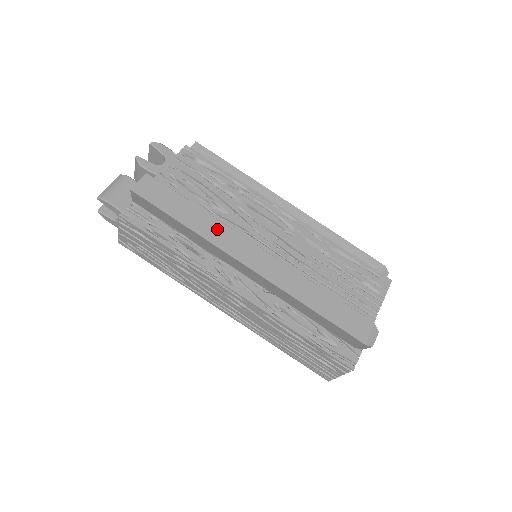
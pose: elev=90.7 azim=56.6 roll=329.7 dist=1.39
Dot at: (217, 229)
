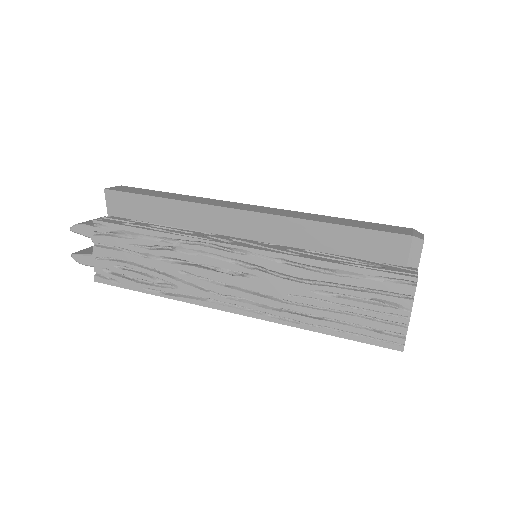
Dot at: (201, 199)
